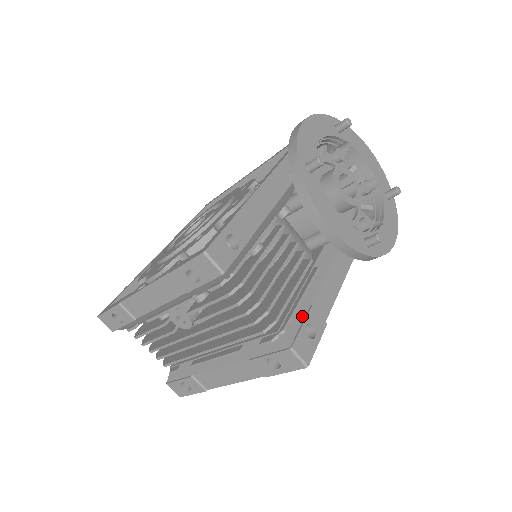
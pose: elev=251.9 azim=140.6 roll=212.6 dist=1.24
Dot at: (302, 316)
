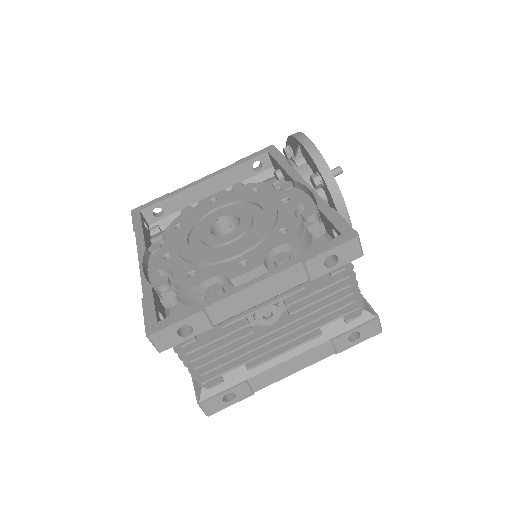
Dot at: occluded
